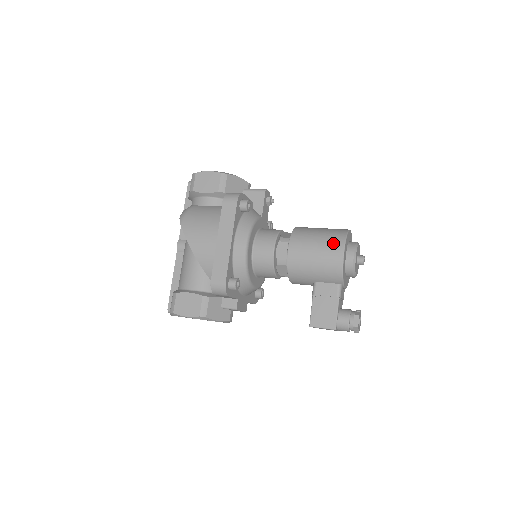
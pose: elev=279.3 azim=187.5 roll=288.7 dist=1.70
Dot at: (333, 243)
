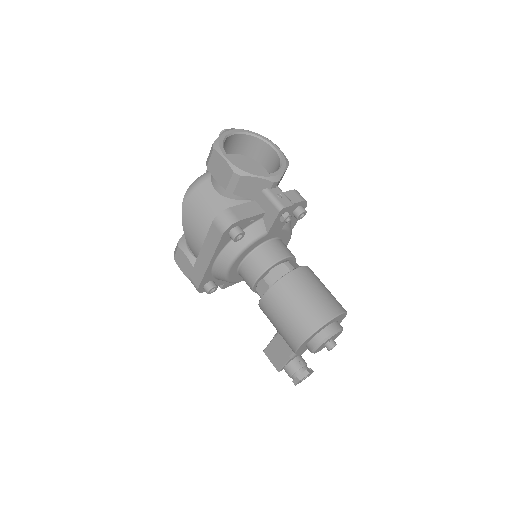
Dot at: (296, 330)
